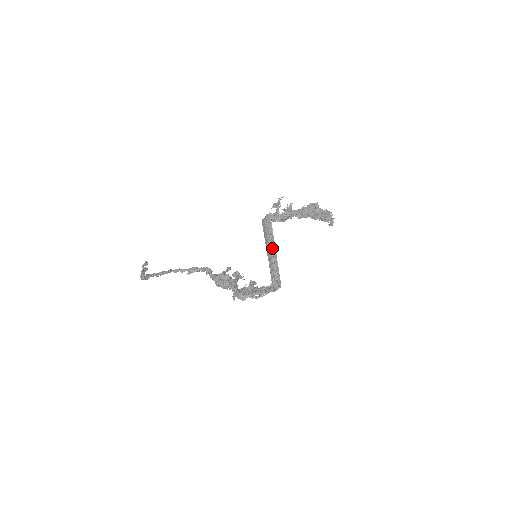
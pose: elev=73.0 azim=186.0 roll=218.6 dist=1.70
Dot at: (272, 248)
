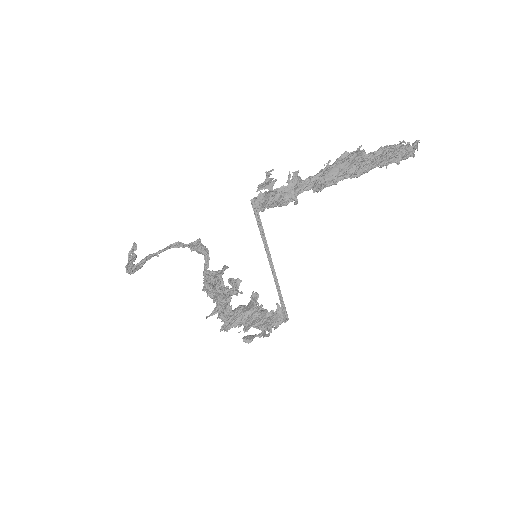
Dot at: (269, 258)
